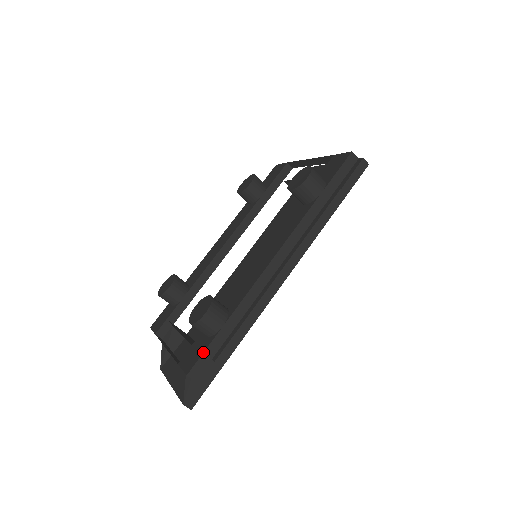
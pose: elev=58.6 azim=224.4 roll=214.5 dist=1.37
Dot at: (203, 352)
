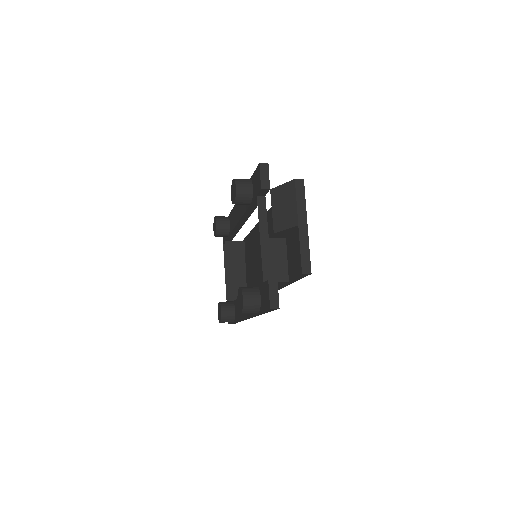
Dot at: (230, 323)
